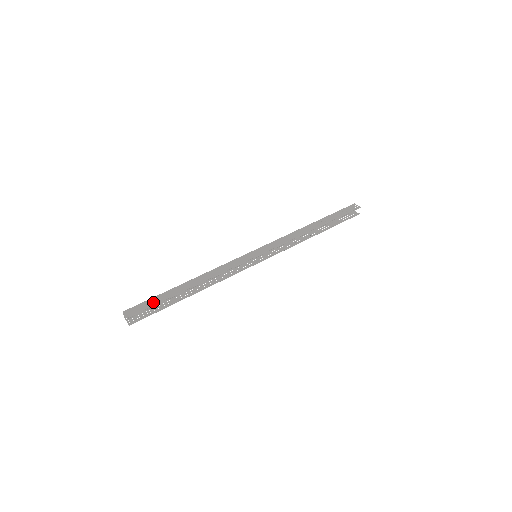
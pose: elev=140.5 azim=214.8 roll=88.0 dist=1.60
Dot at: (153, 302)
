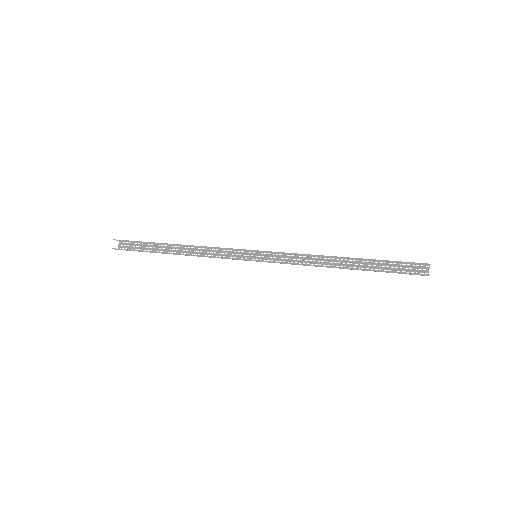
Dot at: (140, 241)
